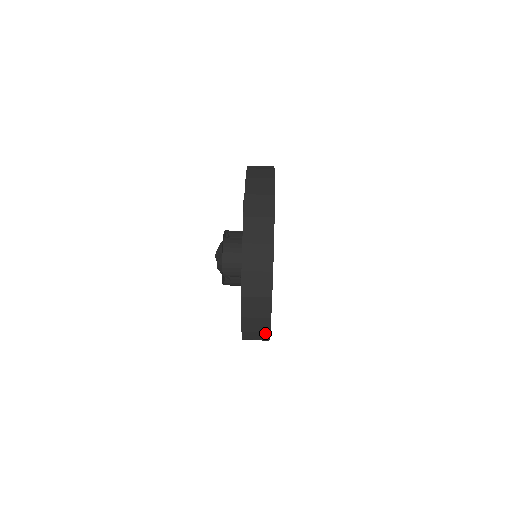
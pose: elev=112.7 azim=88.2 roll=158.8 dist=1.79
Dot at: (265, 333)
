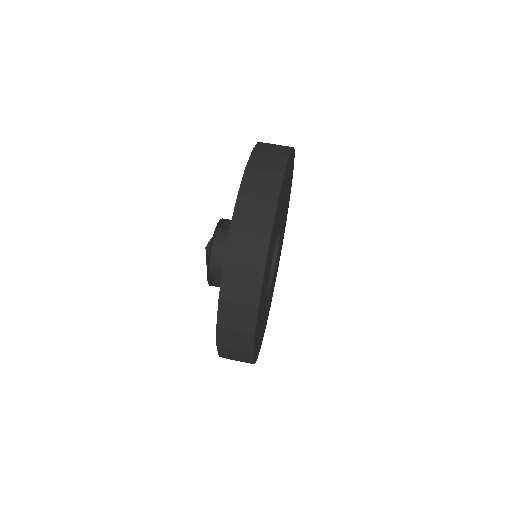
Dot at: (247, 353)
